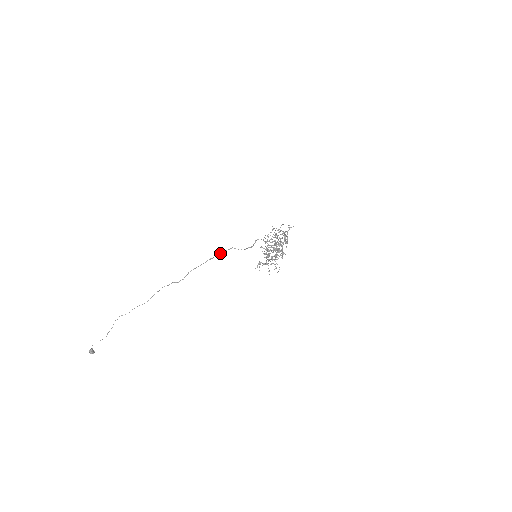
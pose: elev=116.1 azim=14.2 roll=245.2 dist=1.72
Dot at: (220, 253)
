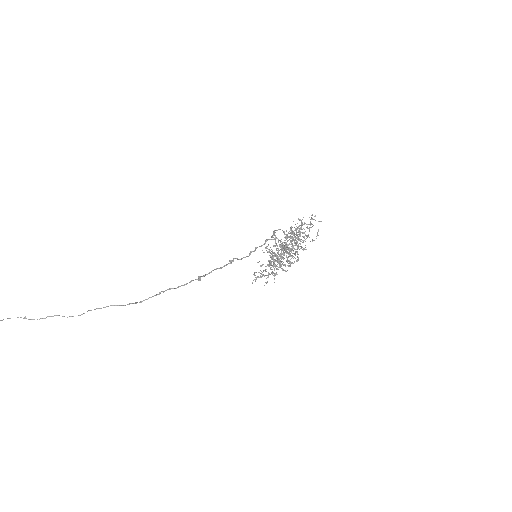
Dot at: (216, 269)
